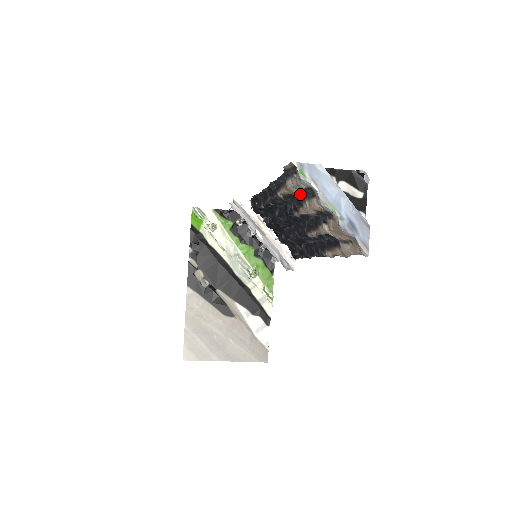
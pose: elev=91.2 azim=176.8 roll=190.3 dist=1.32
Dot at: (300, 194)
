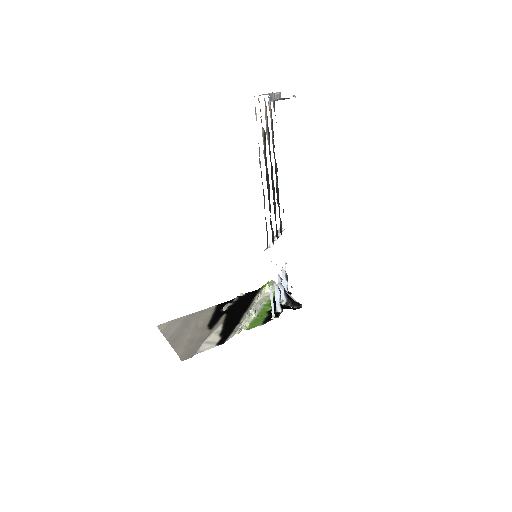
Dot at: occluded
